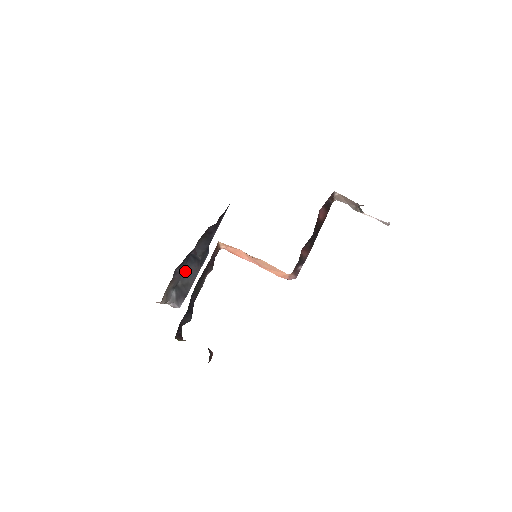
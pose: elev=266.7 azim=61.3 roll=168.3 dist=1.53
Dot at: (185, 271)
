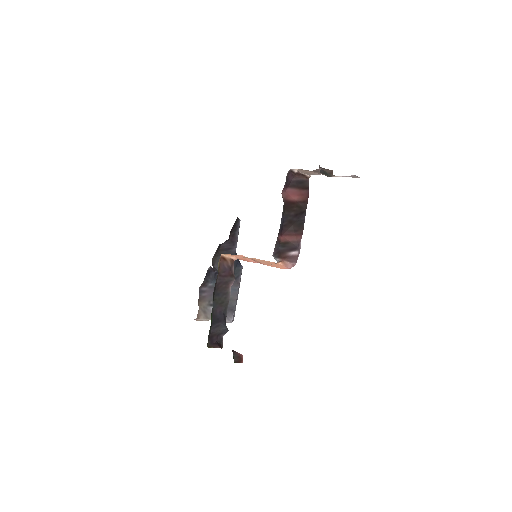
Dot at: occluded
